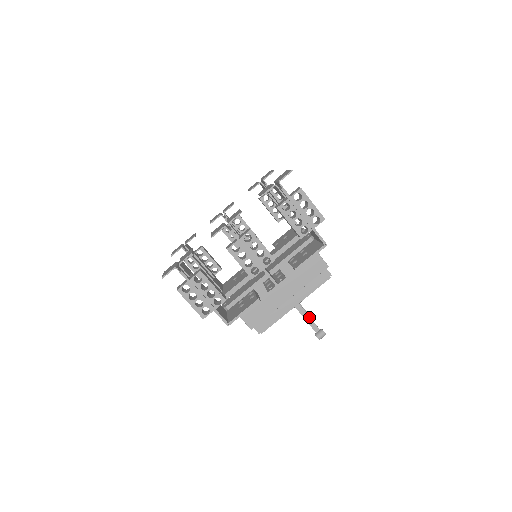
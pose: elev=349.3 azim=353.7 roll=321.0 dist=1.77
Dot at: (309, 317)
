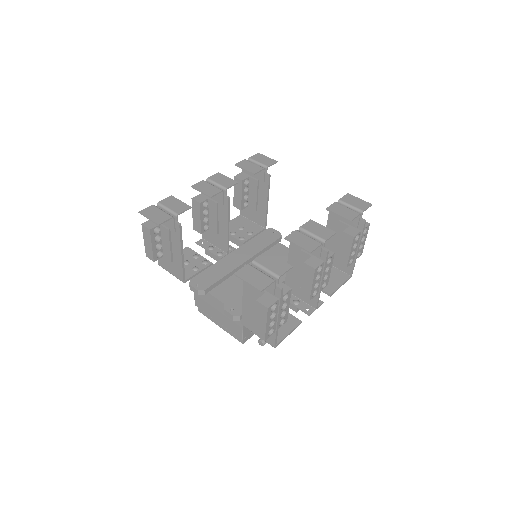
Dot at: occluded
